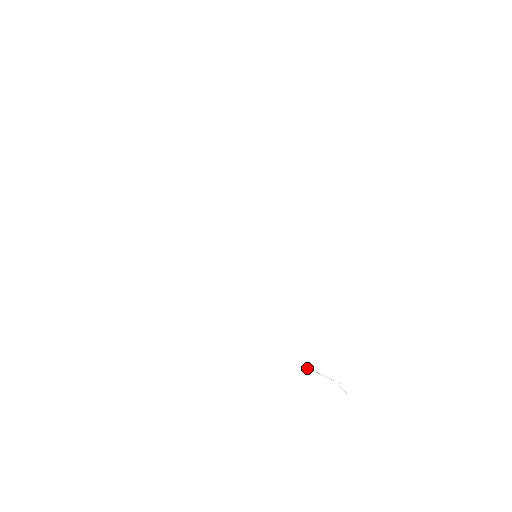
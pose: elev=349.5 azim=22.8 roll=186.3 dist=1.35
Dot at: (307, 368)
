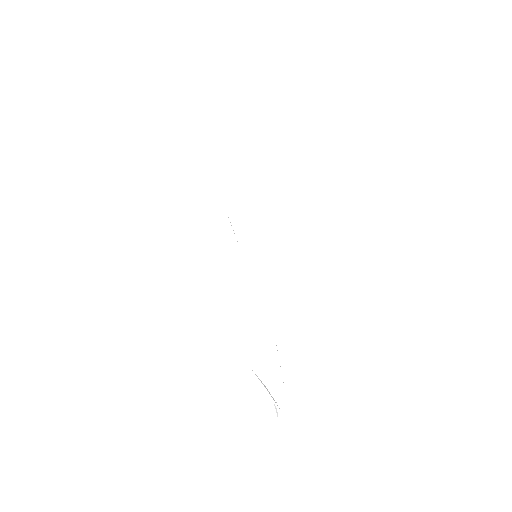
Dot at: (257, 376)
